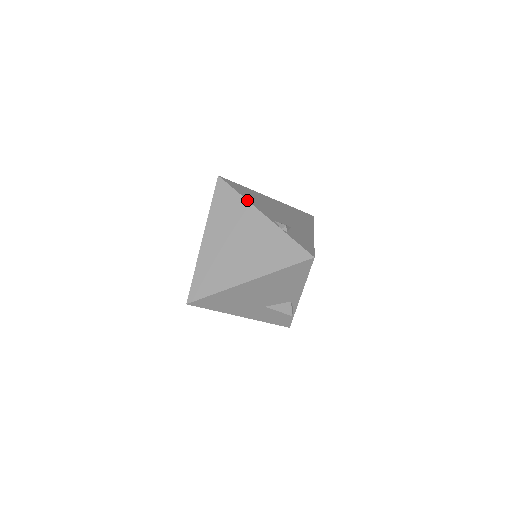
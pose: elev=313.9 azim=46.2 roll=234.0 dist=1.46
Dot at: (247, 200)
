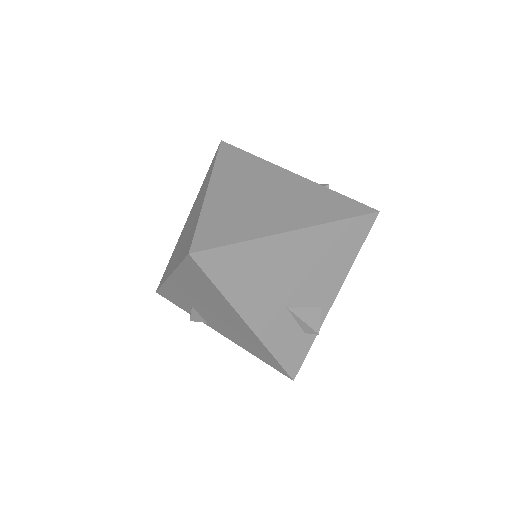
Dot at: (268, 161)
